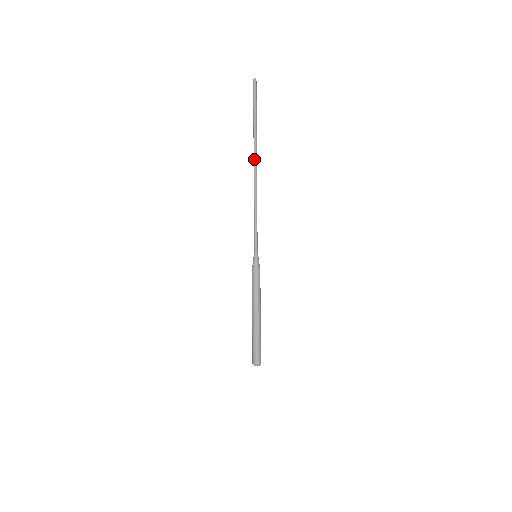
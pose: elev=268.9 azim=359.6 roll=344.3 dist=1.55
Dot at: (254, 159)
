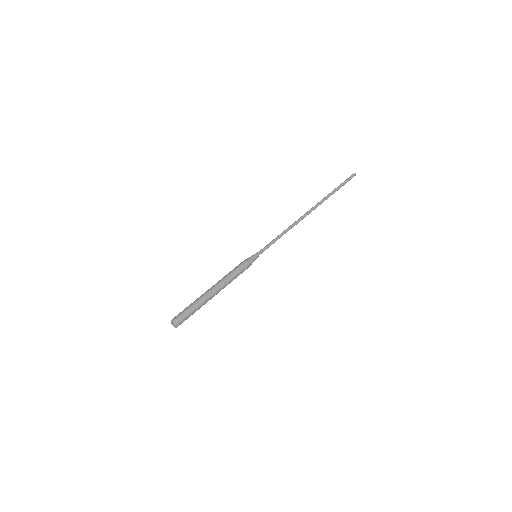
Dot at: (315, 207)
